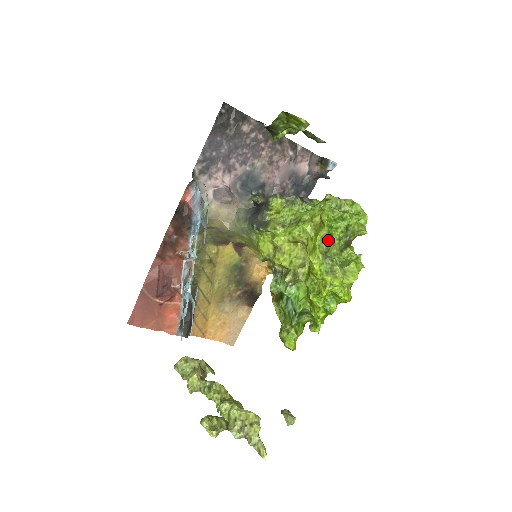
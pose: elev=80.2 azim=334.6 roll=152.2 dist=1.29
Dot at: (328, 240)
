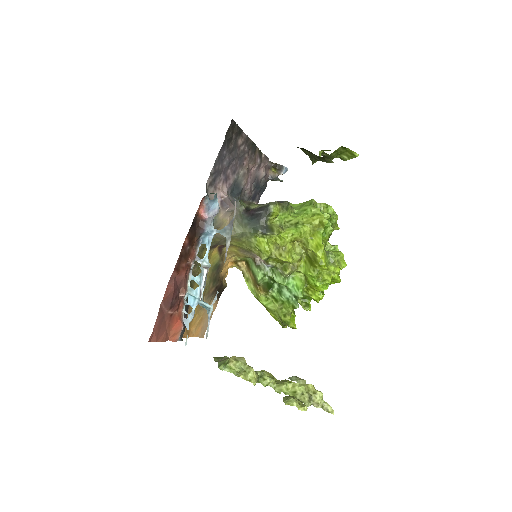
Dot at: (323, 238)
